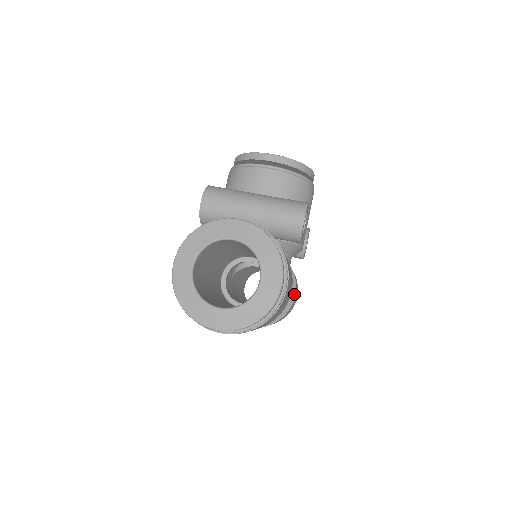
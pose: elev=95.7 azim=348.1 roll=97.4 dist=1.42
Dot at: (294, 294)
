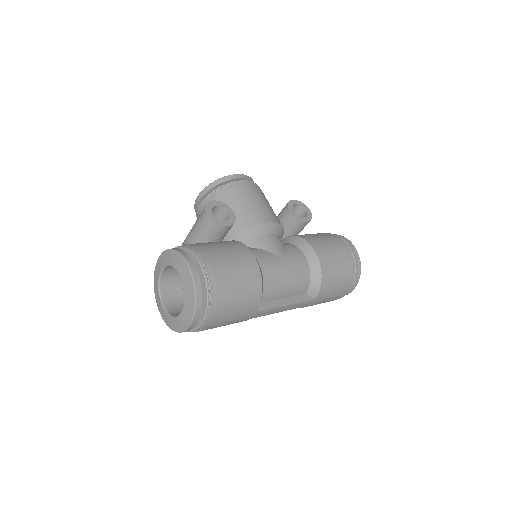
Dot at: (313, 251)
